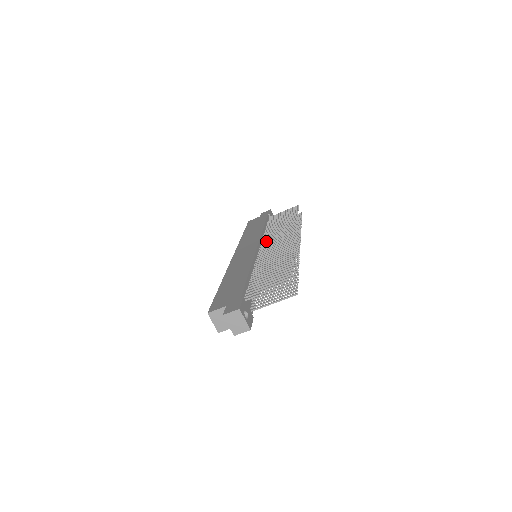
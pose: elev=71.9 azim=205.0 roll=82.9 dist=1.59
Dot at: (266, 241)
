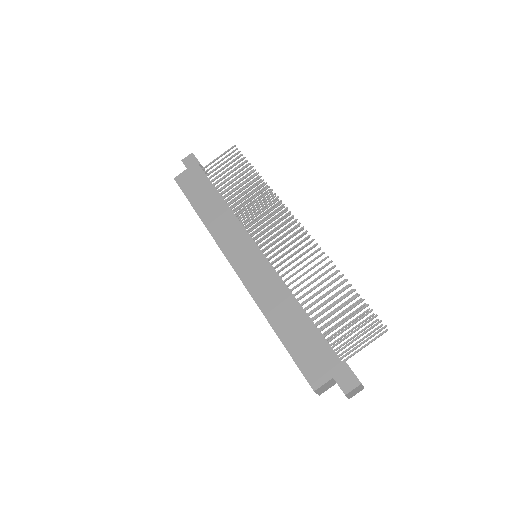
Dot at: (255, 231)
